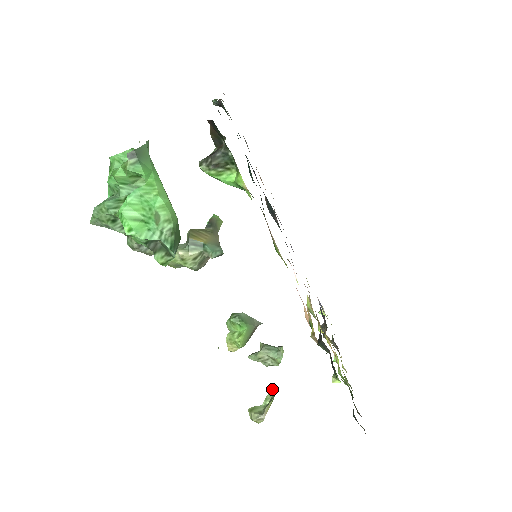
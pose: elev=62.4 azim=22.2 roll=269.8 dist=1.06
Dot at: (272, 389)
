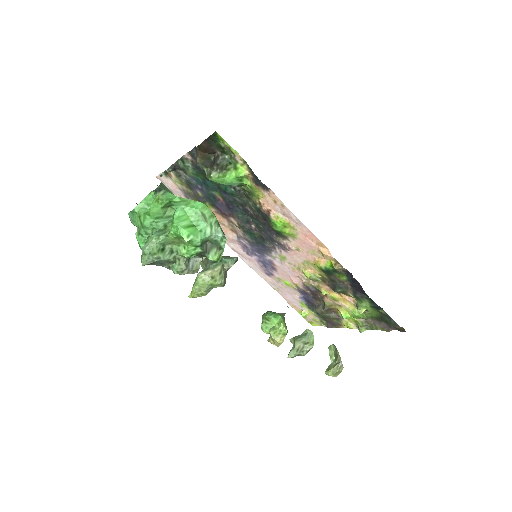
Dot at: (329, 346)
